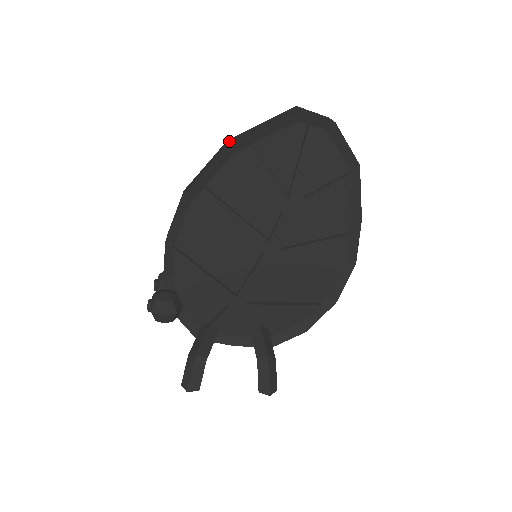
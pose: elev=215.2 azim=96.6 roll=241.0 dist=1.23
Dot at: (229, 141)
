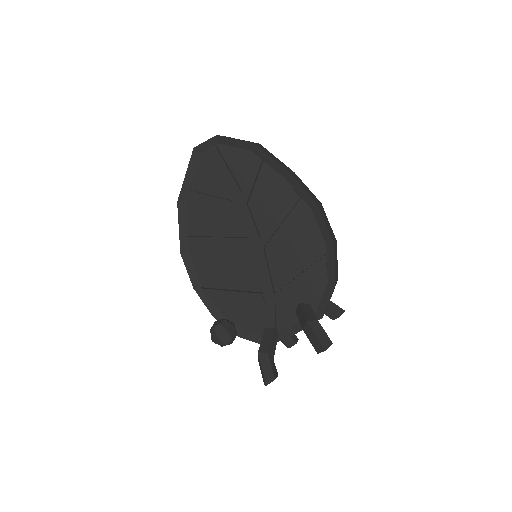
Dot at: occluded
